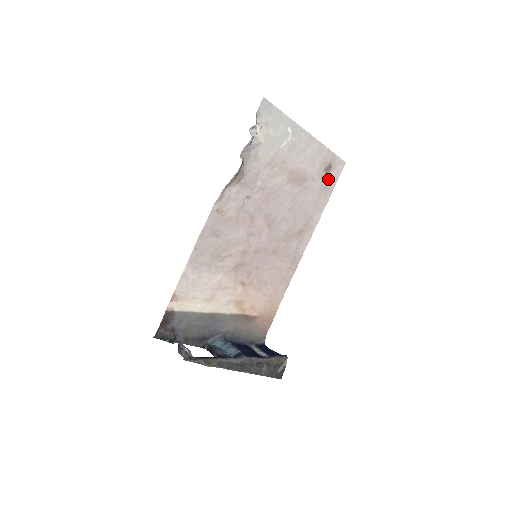
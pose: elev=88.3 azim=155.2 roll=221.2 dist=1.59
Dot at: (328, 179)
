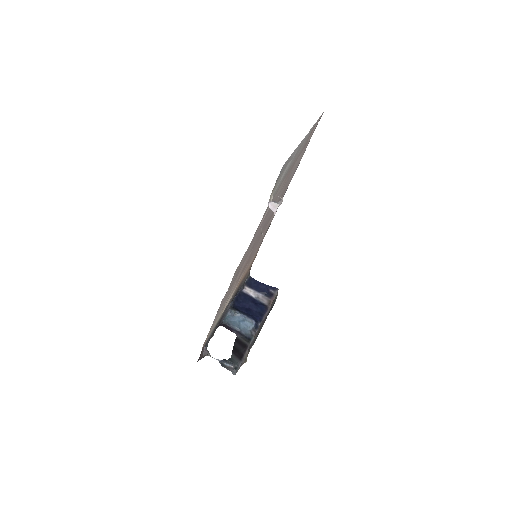
Dot at: (308, 140)
